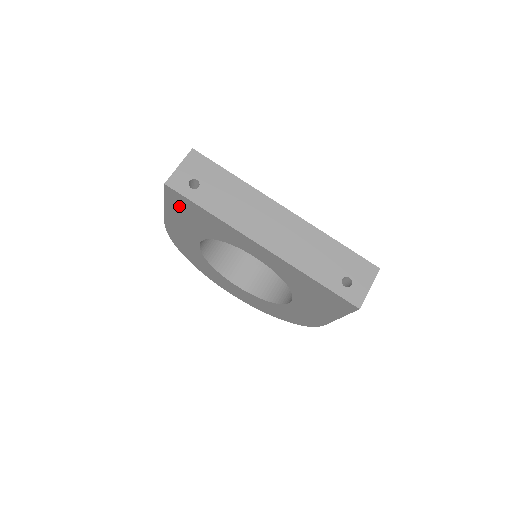
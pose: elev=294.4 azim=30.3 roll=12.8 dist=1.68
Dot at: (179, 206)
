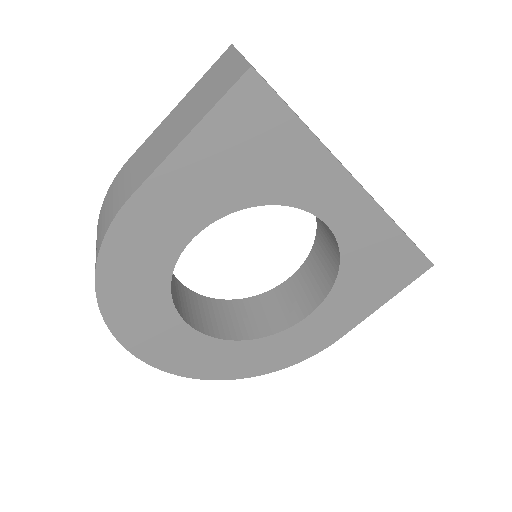
Dot at: (236, 128)
